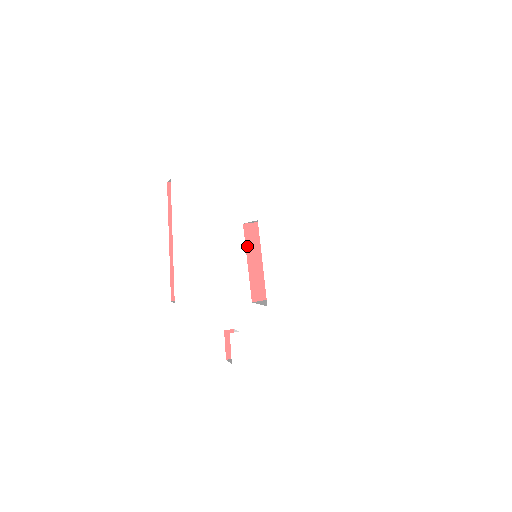
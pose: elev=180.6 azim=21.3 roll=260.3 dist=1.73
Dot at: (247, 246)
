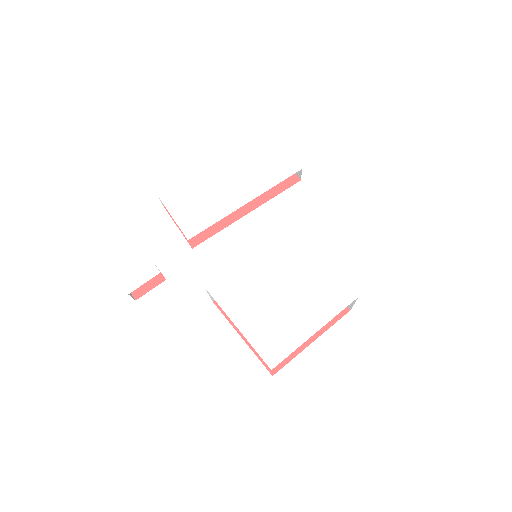
Dot at: occluded
